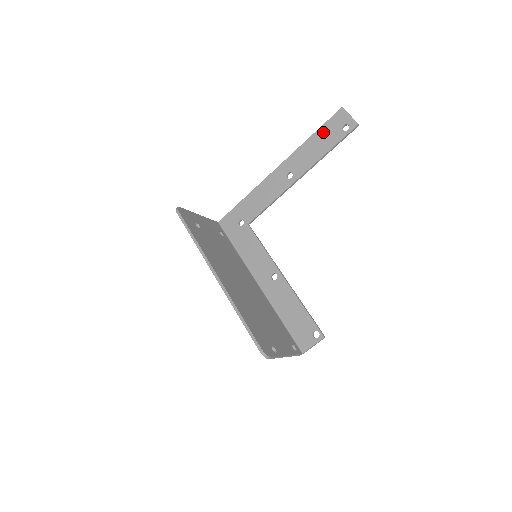
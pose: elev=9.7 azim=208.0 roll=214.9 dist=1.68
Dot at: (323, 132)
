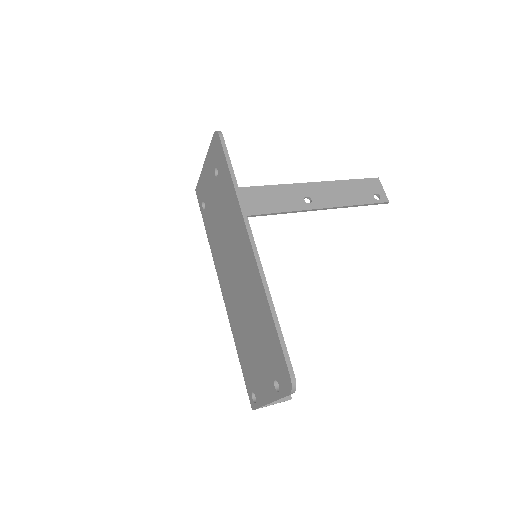
Dot at: (355, 185)
